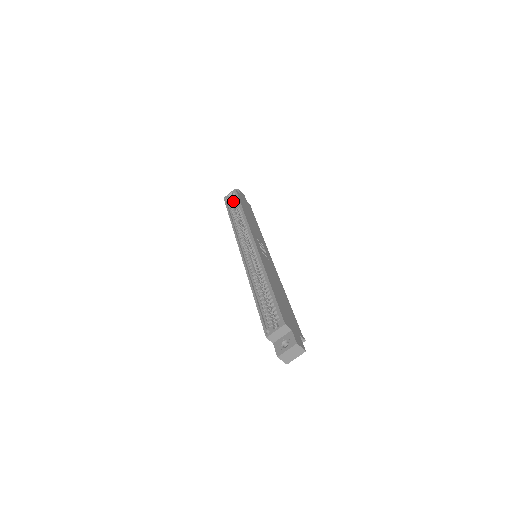
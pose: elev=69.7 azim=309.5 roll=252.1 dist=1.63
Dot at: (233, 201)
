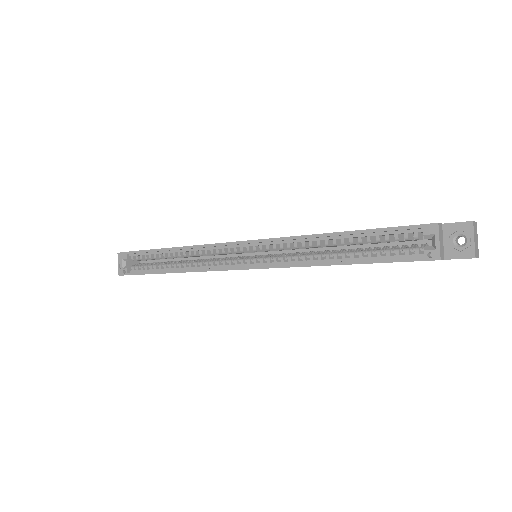
Dot at: (135, 265)
